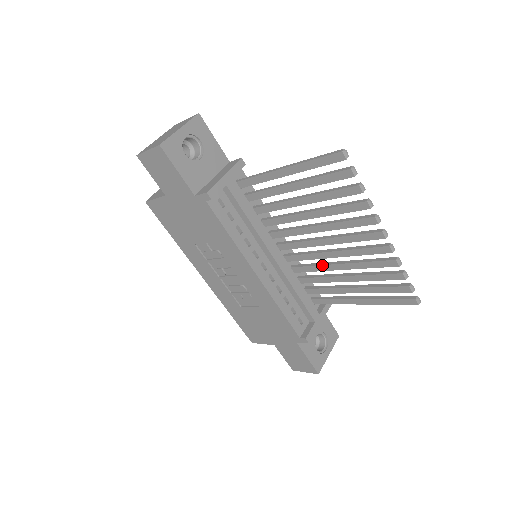
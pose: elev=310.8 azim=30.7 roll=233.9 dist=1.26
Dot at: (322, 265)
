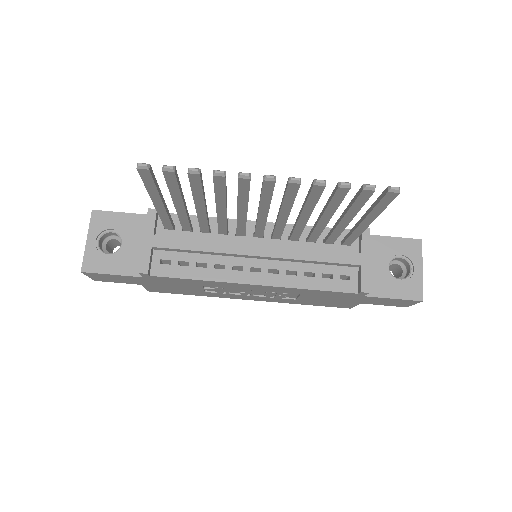
Dot at: (295, 225)
